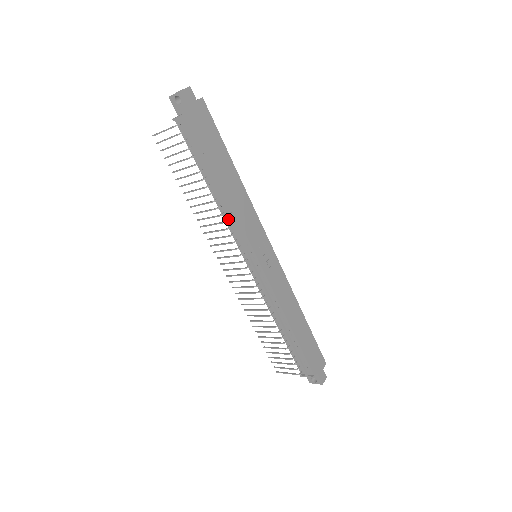
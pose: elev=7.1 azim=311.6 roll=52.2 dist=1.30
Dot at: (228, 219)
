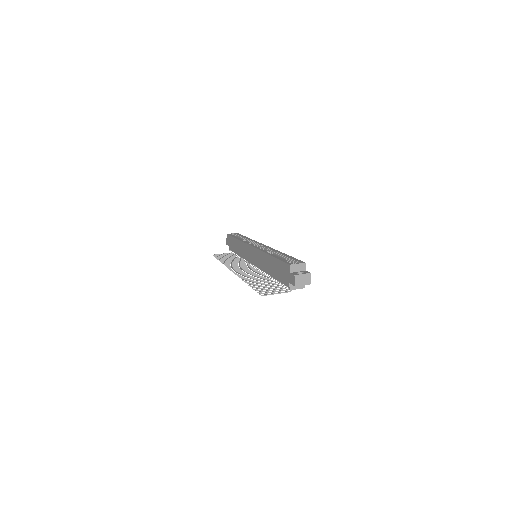
Dot at: occluded
